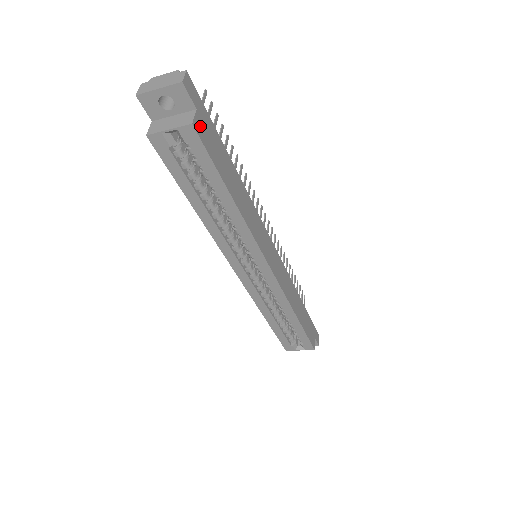
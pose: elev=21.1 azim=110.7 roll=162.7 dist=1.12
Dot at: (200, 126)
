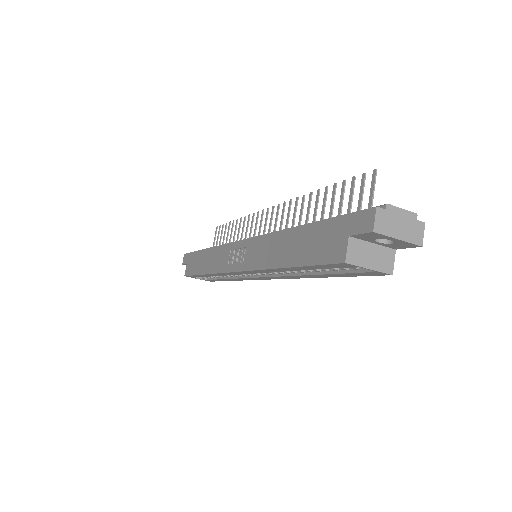
Dot at: occluded
